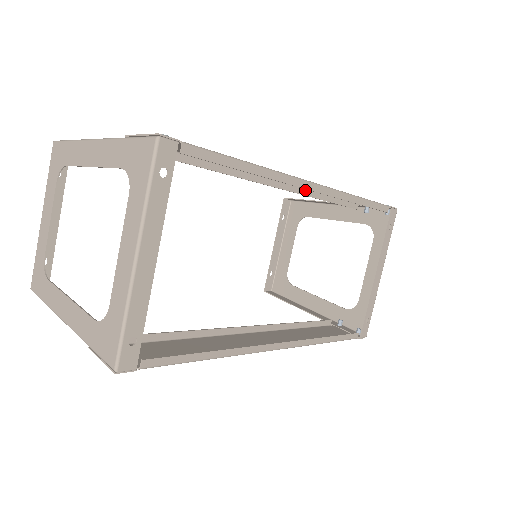
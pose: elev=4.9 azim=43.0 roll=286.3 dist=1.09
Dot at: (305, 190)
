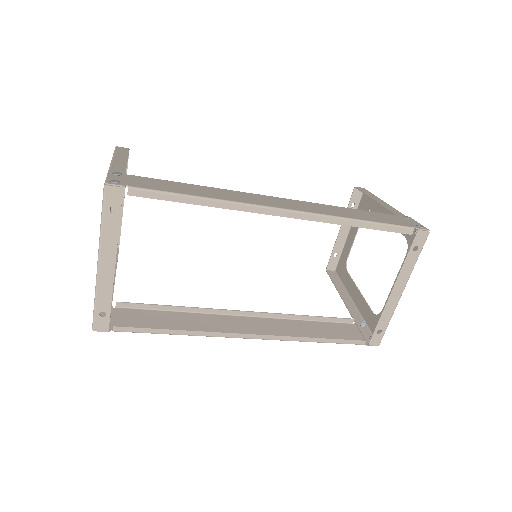
Dot at: occluded
